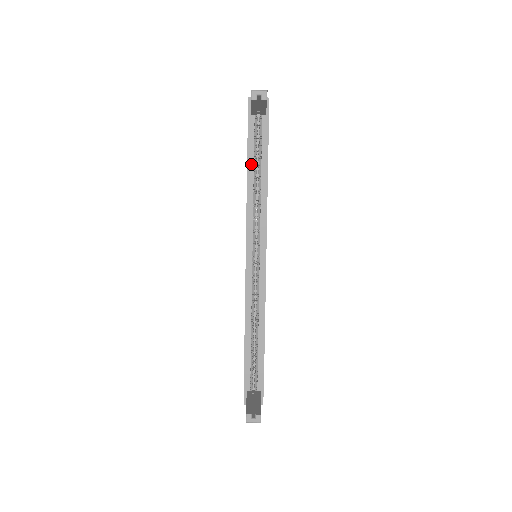
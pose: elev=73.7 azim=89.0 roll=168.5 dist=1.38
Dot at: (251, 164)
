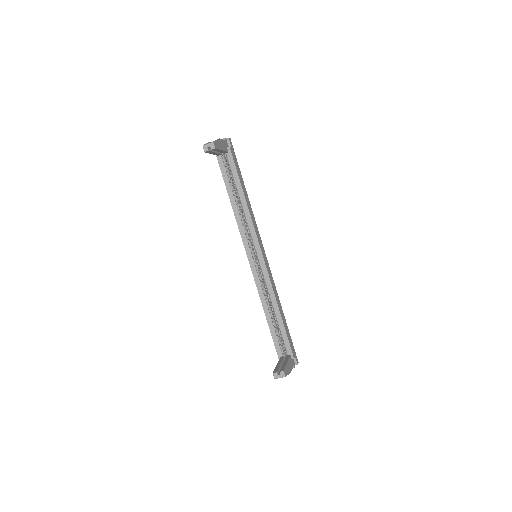
Dot at: (230, 191)
